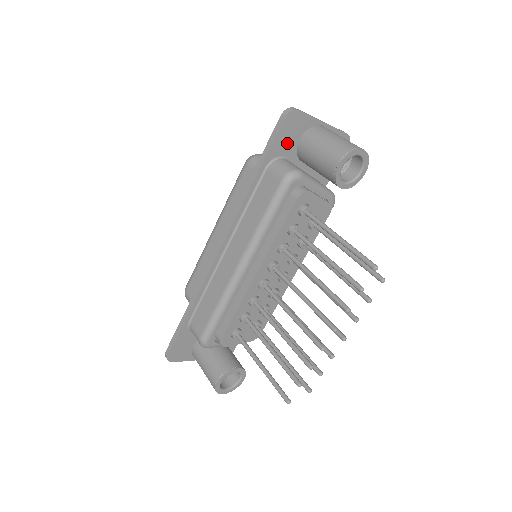
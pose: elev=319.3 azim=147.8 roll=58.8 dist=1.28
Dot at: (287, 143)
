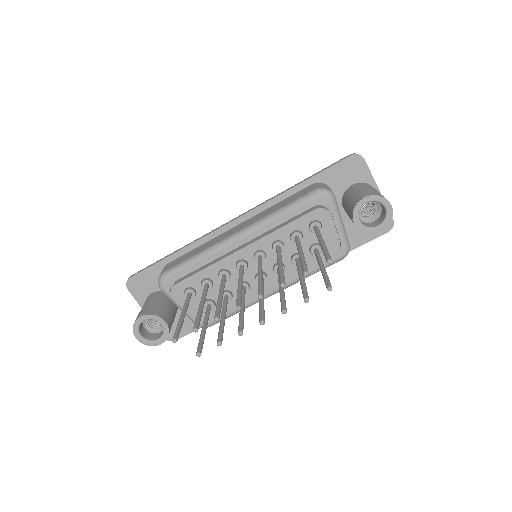
Dot at: (341, 179)
